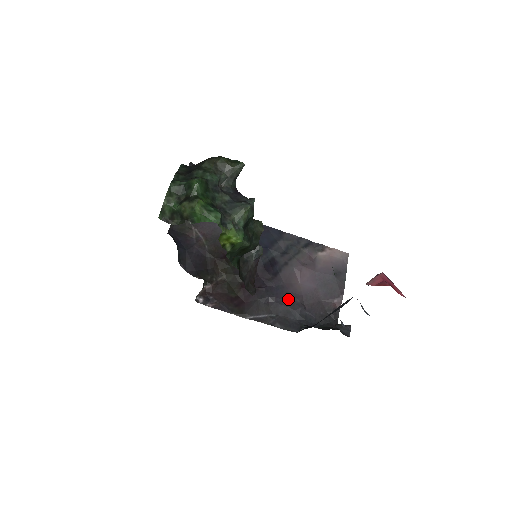
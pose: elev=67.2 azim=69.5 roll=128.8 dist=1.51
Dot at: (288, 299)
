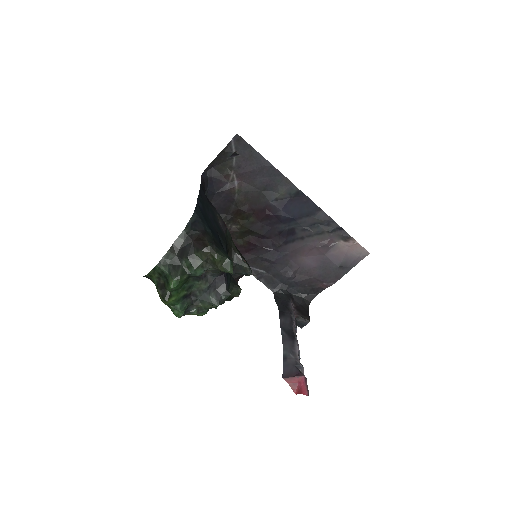
Dot at: (285, 265)
